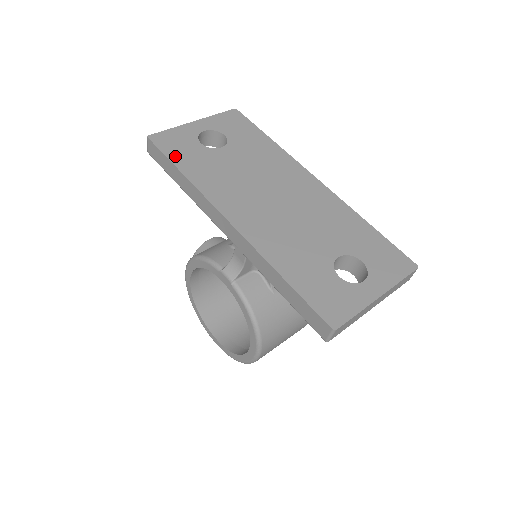
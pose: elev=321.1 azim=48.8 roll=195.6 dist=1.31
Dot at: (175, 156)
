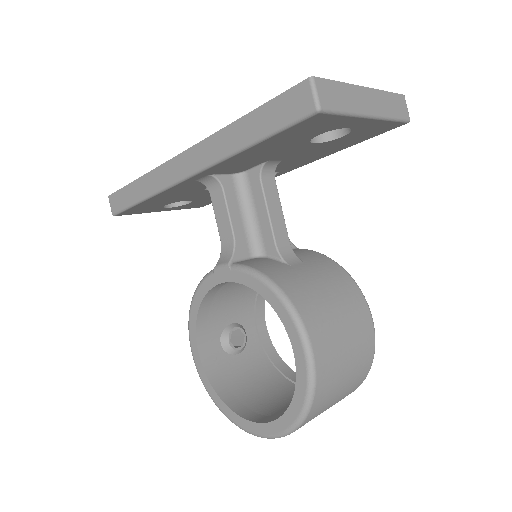
Dot at: occluded
